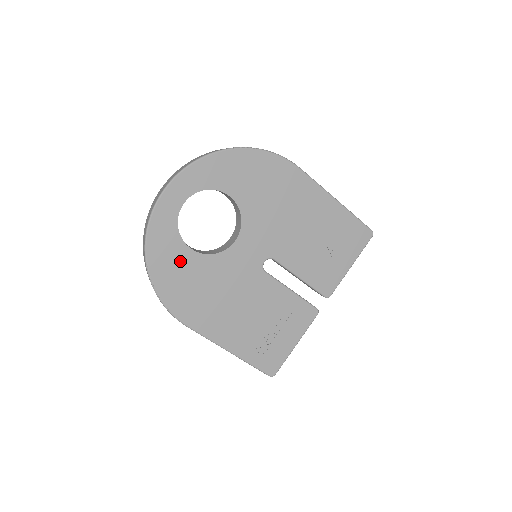
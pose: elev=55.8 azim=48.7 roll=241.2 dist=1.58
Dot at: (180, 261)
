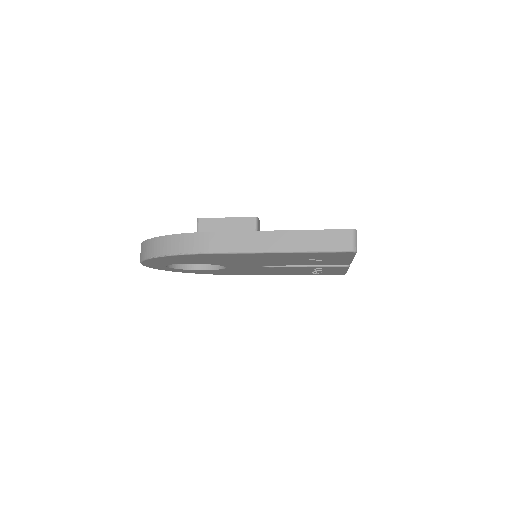
Dot at: (206, 271)
